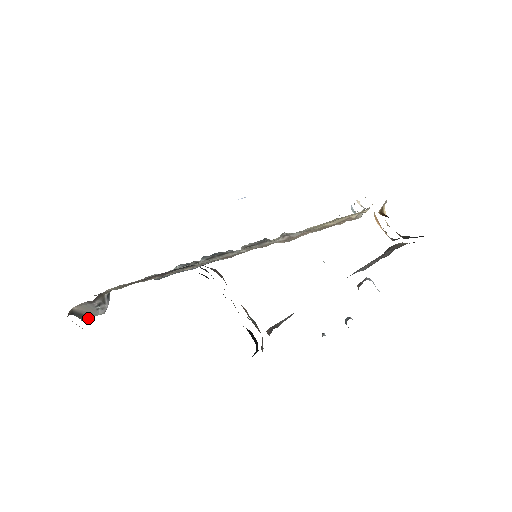
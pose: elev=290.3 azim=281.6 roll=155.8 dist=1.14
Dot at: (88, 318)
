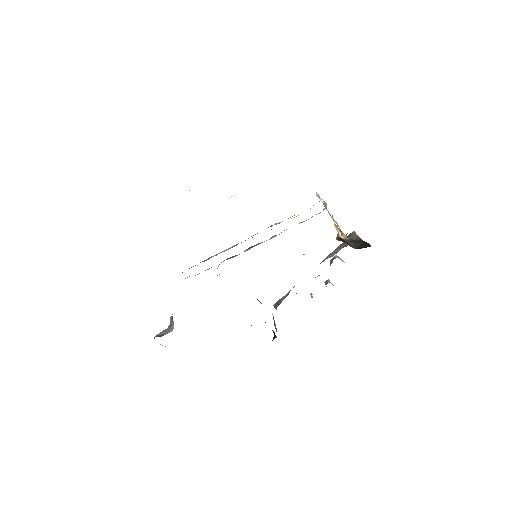
Dot at: (163, 335)
